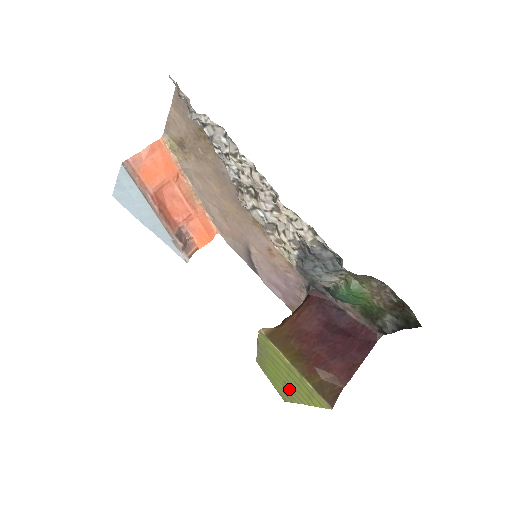
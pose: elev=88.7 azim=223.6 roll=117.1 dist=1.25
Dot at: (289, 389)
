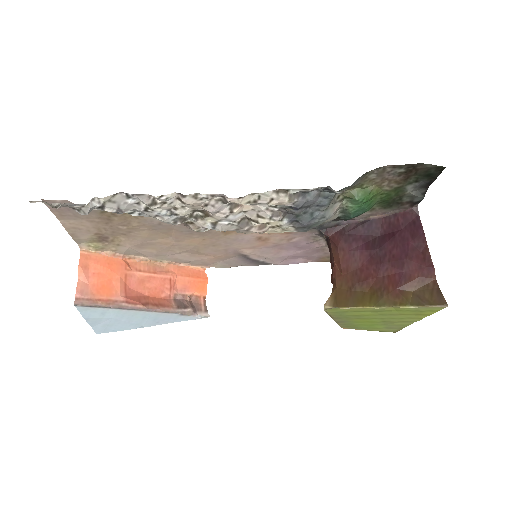
Dot at: (392, 323)
